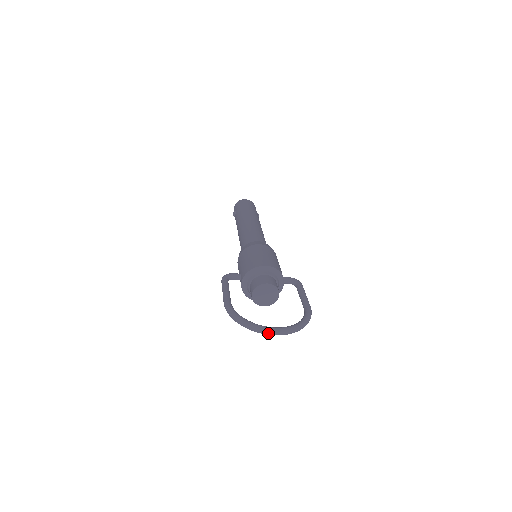
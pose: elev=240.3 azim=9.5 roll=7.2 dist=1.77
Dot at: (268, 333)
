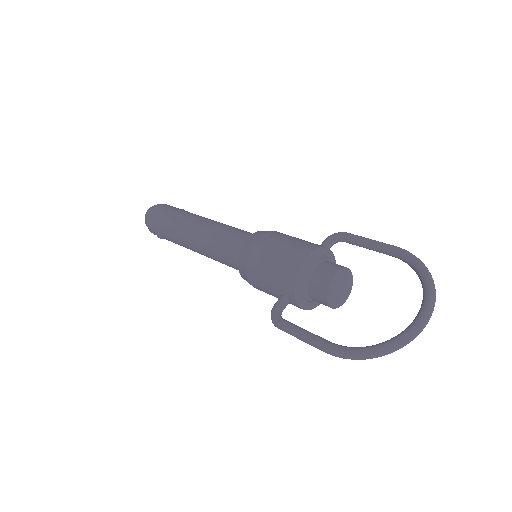
Dot at: (422, 330)
